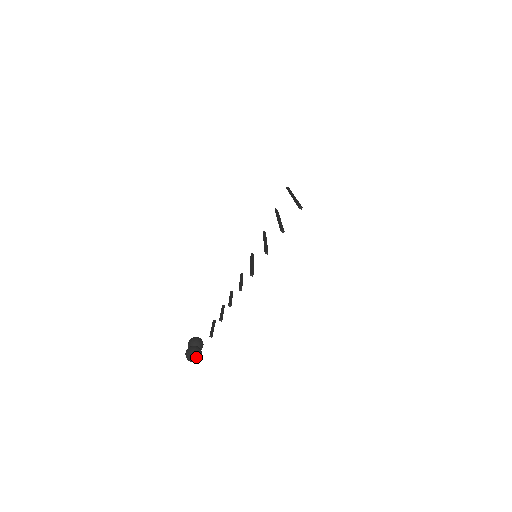
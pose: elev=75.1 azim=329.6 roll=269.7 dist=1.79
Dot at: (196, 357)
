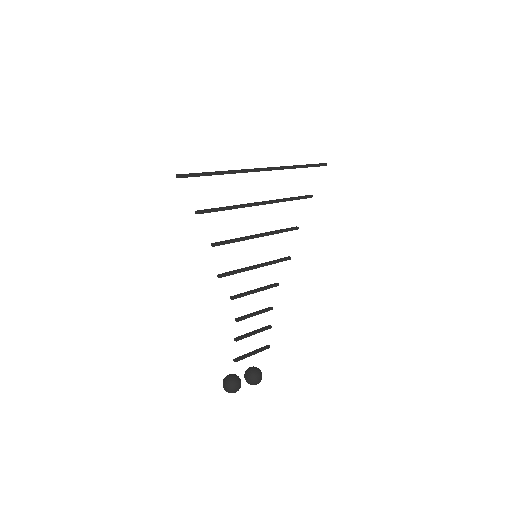
Dot at: (227, 386)
